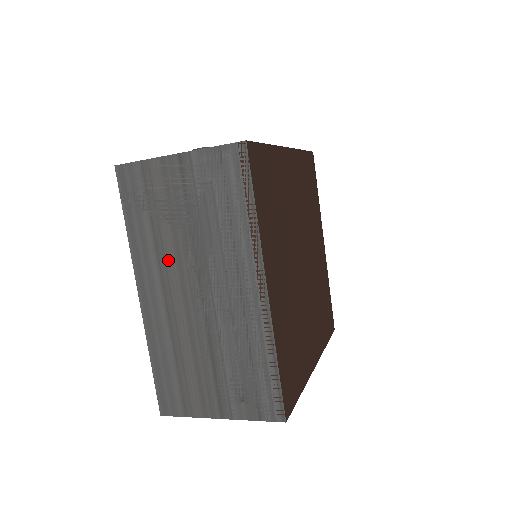
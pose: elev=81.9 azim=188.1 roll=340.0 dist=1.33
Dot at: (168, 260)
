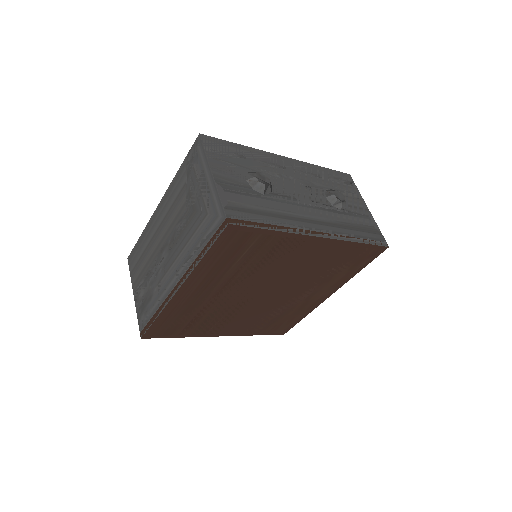
Dot at: (174, 212)
